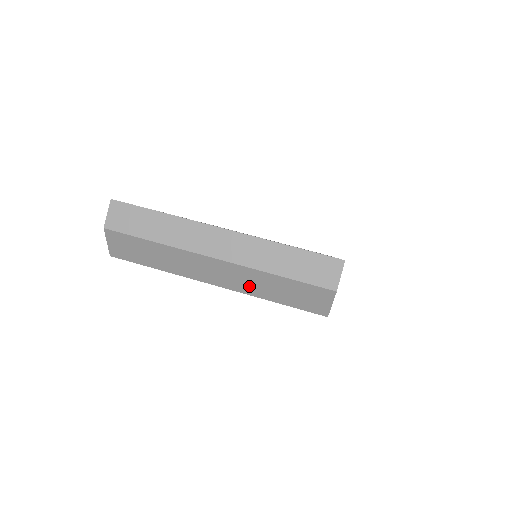
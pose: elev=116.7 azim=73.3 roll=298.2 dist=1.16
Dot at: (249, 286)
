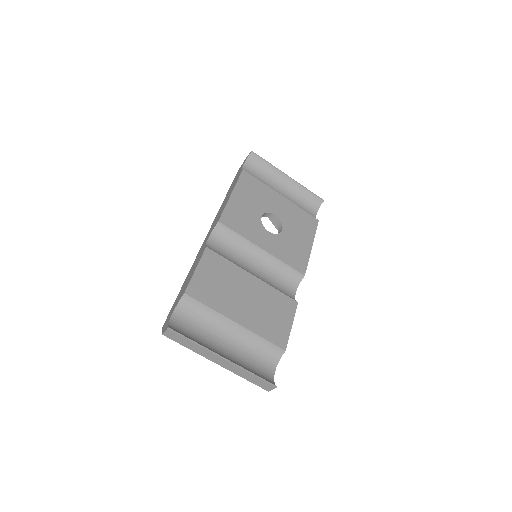
Dot at: occluded
